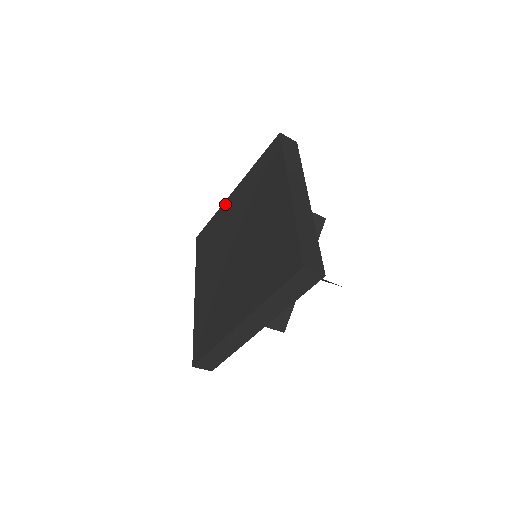
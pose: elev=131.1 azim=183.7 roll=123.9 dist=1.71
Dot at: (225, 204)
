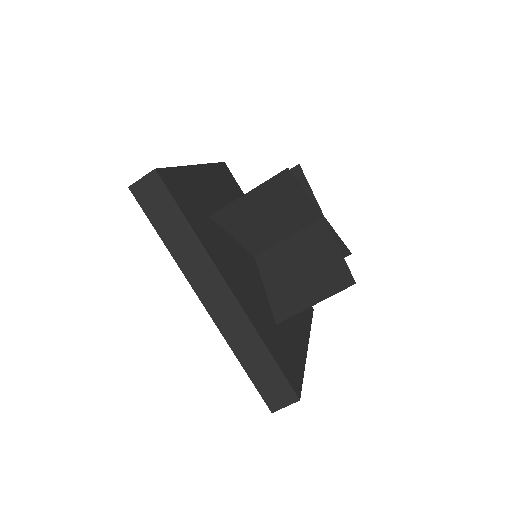
Dot at: occluded
